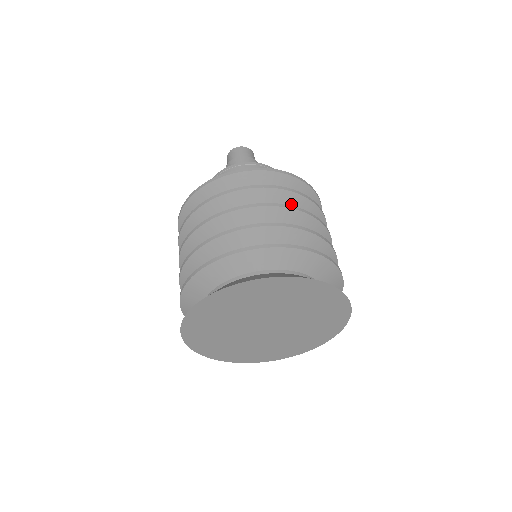
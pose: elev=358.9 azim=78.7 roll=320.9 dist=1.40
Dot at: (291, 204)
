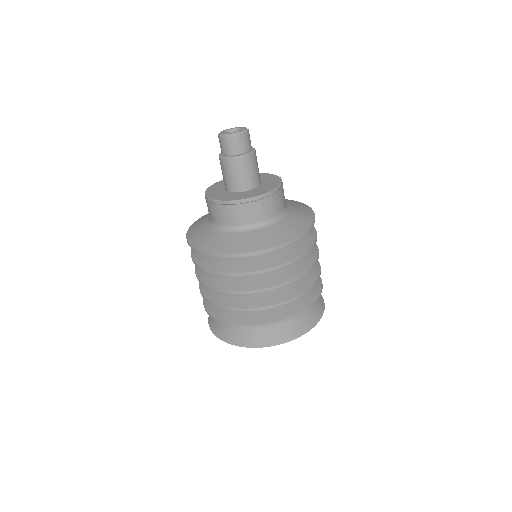
Dot at: occluded
